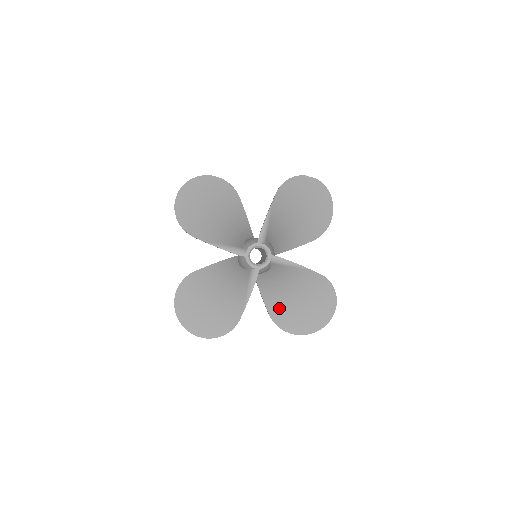
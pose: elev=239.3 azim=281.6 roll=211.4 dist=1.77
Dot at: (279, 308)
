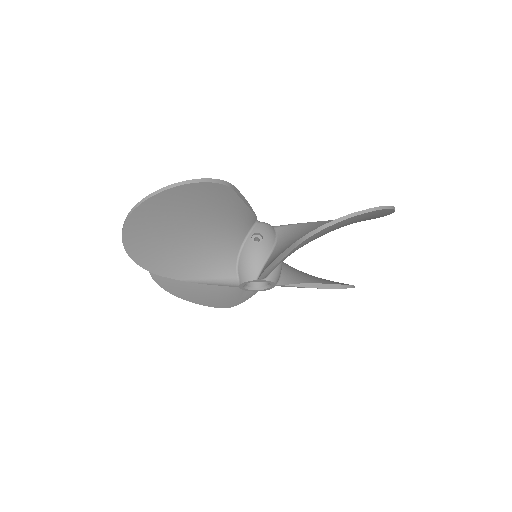
Dot at: occluded
